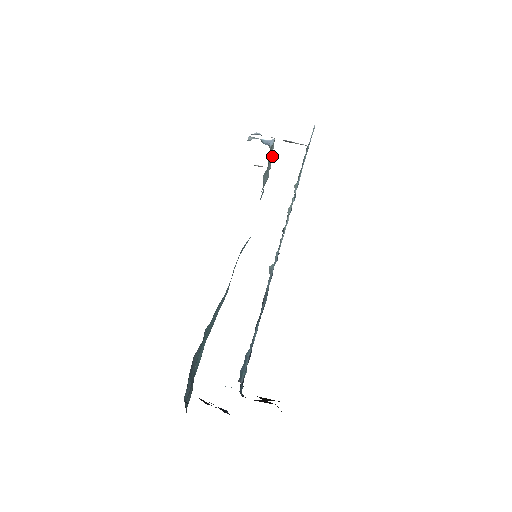
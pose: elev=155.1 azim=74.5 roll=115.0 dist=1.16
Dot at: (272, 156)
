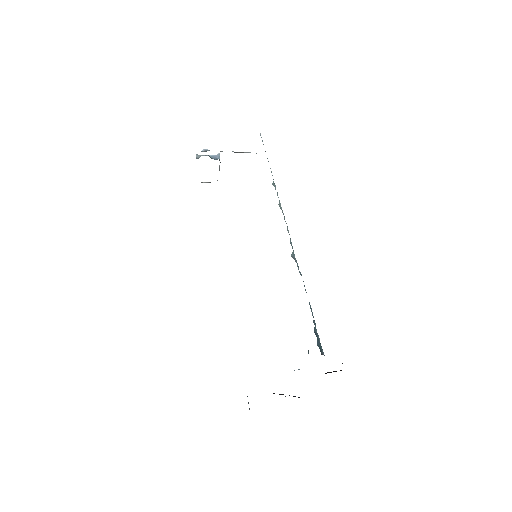
Dot at: occluded
